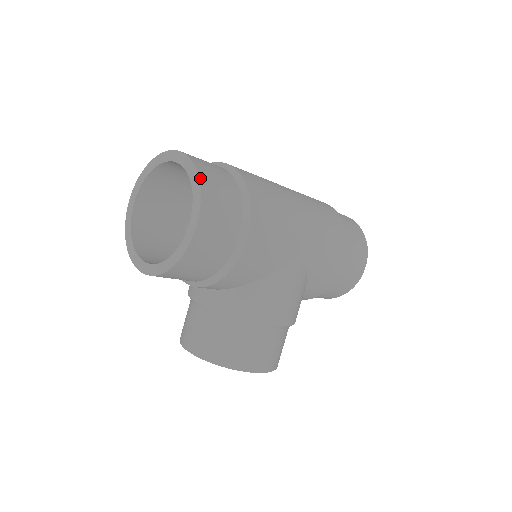
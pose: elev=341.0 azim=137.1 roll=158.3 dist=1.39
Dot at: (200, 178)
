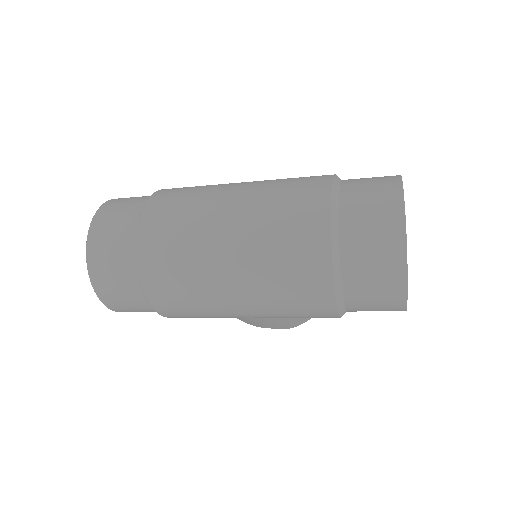
Dot at: (95, 290)
